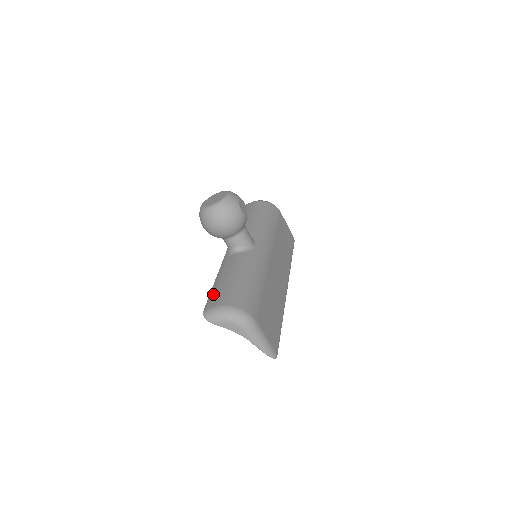
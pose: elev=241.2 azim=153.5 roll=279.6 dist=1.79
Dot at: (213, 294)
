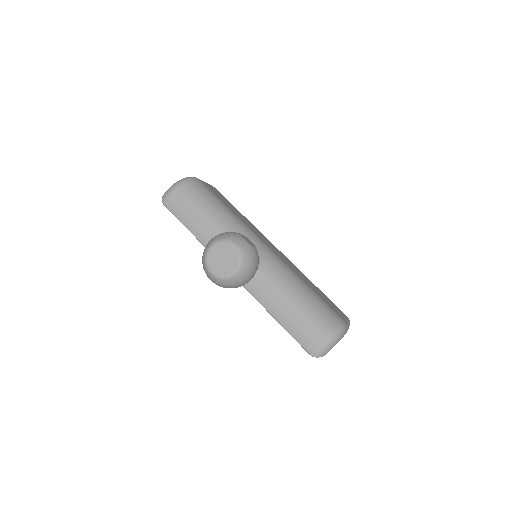
Dot at: (297, 334)
